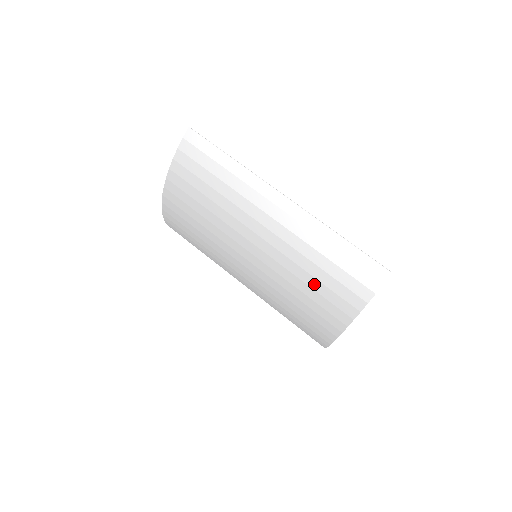
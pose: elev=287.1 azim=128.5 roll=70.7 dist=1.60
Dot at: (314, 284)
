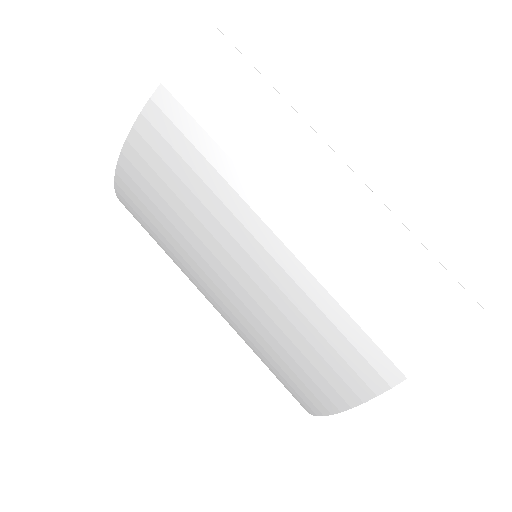
Dot at: (358, 311)
